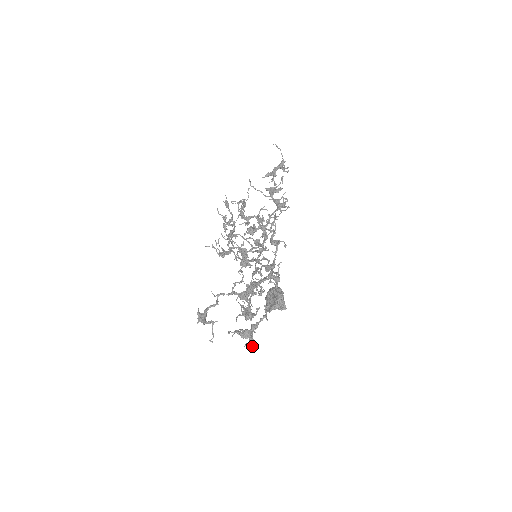
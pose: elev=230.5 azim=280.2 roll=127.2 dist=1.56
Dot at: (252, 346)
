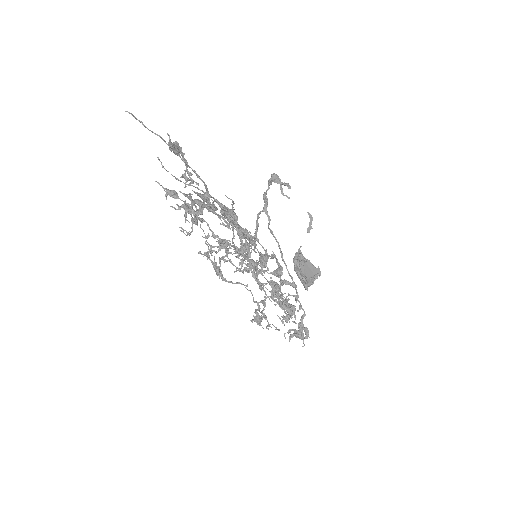
Dot at: (308, 335)
